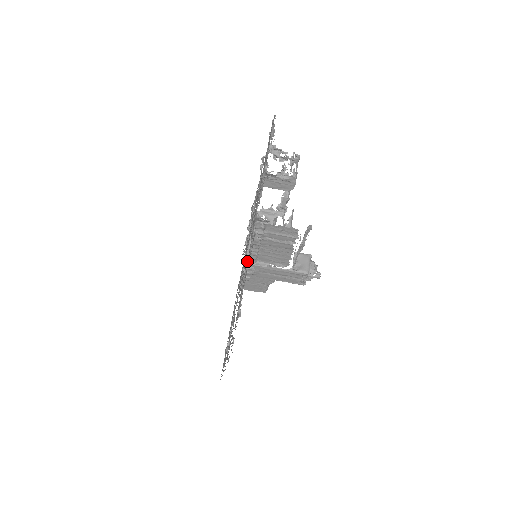
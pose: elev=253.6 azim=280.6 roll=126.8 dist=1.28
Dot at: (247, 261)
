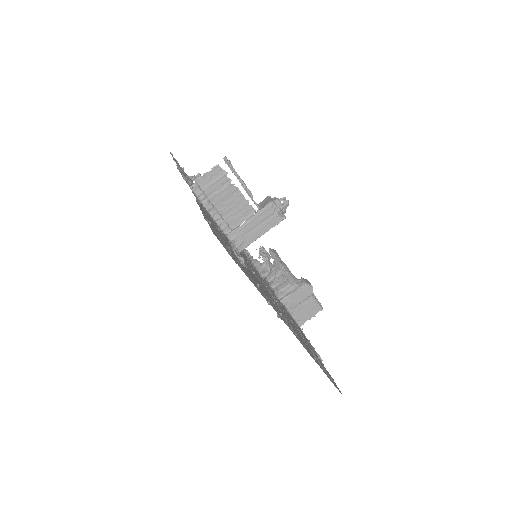
Dot at: (214, 222)
